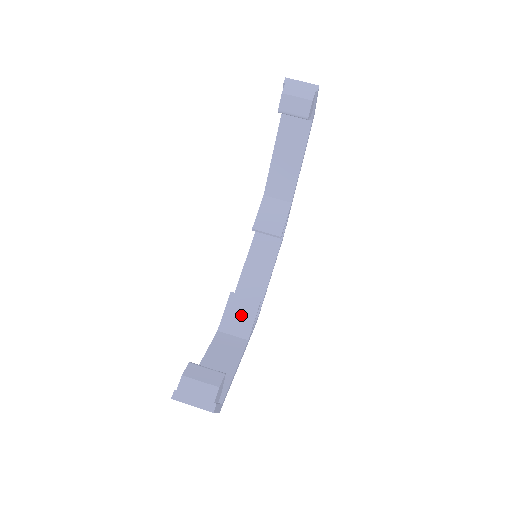
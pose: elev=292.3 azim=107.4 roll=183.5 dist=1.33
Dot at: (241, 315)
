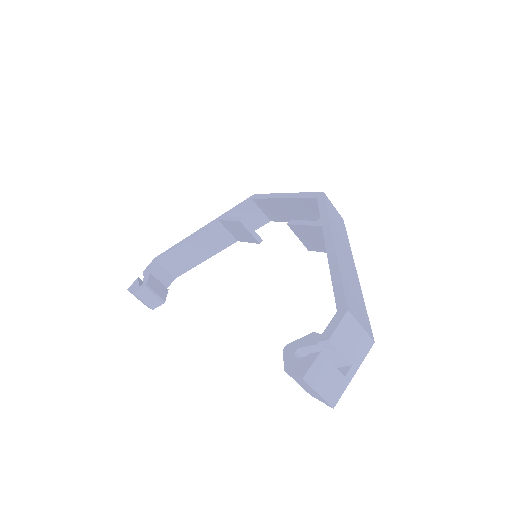
Dot at: (240, 233)
